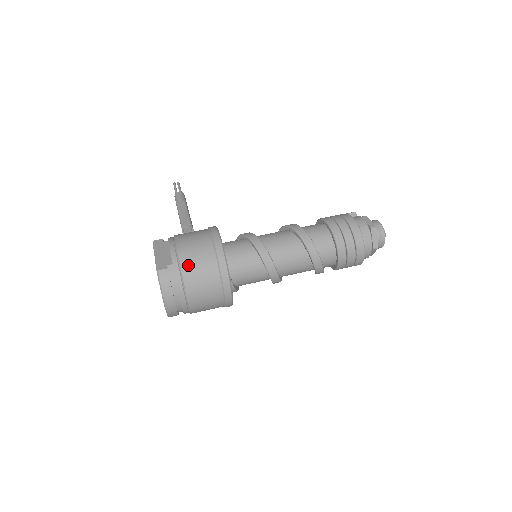
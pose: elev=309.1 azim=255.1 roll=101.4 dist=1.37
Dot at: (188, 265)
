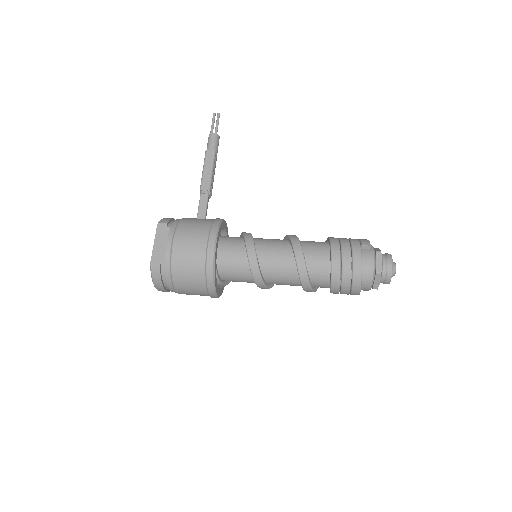
Dot at: (178, 269)
